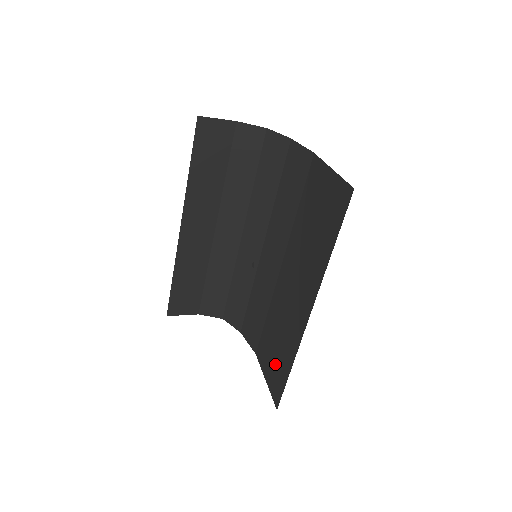
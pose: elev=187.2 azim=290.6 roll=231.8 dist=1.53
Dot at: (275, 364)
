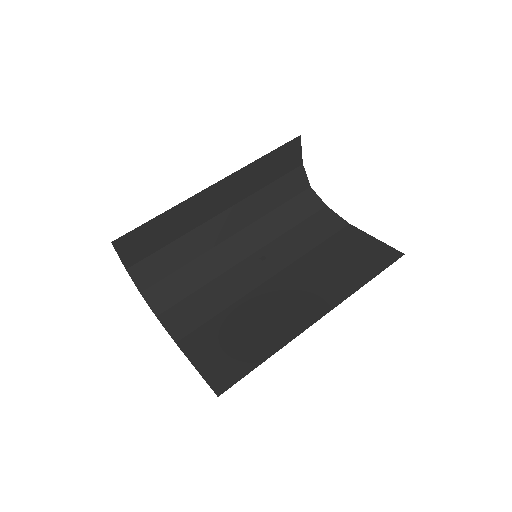
Dot at: (229, 353)
